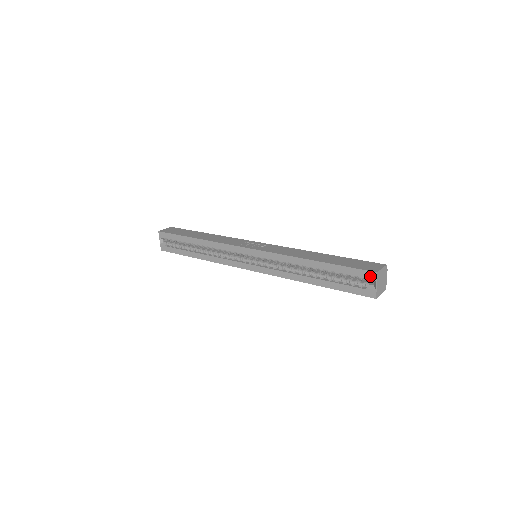
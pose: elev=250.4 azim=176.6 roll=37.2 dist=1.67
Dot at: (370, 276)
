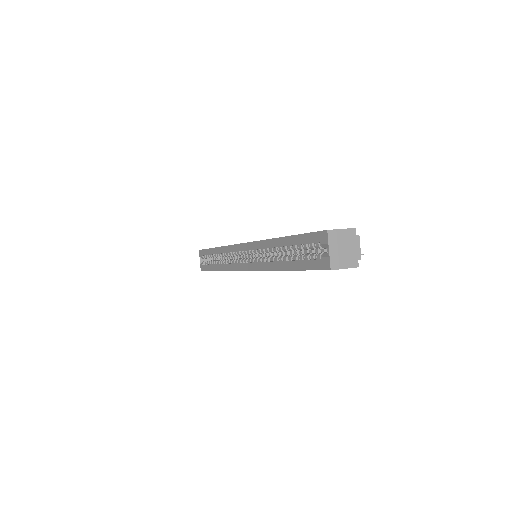
Dot at: (322, 238)
